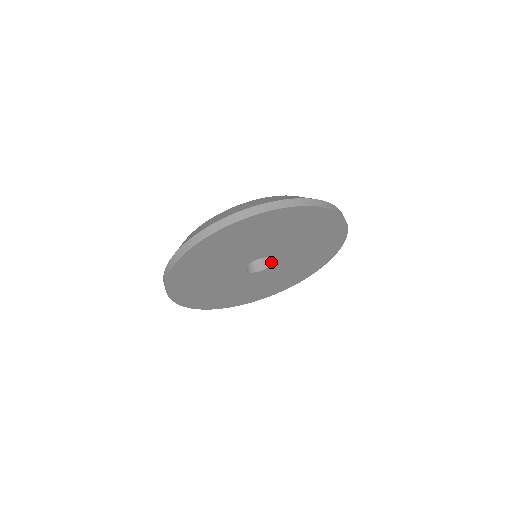
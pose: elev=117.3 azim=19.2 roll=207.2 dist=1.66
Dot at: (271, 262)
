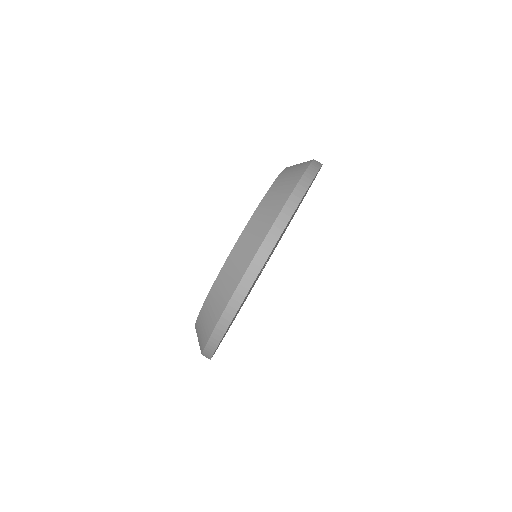
Dot at: occluded
